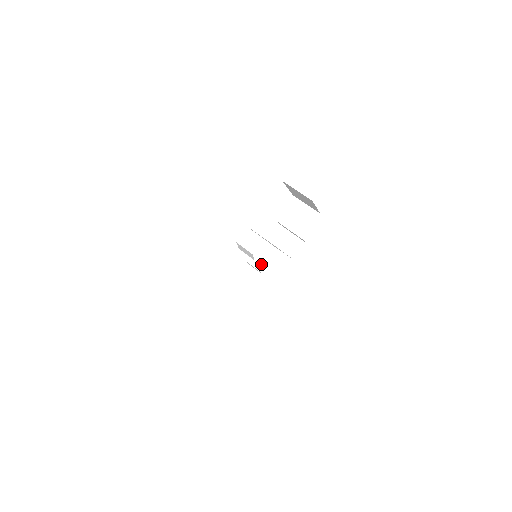
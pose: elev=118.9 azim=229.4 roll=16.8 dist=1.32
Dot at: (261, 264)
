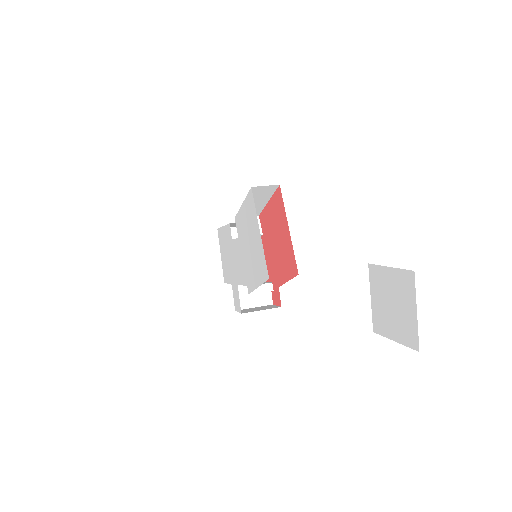
Dot at: (264, 283)
